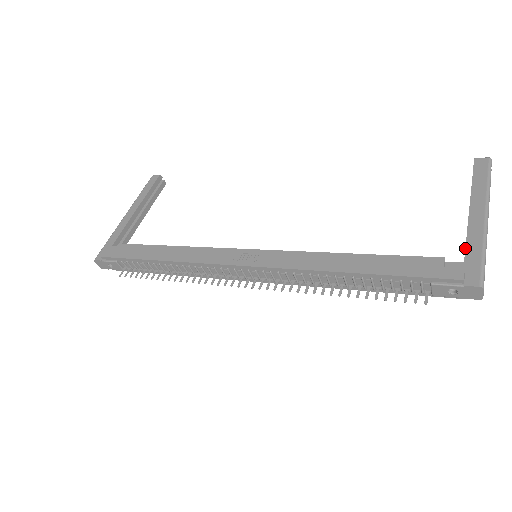
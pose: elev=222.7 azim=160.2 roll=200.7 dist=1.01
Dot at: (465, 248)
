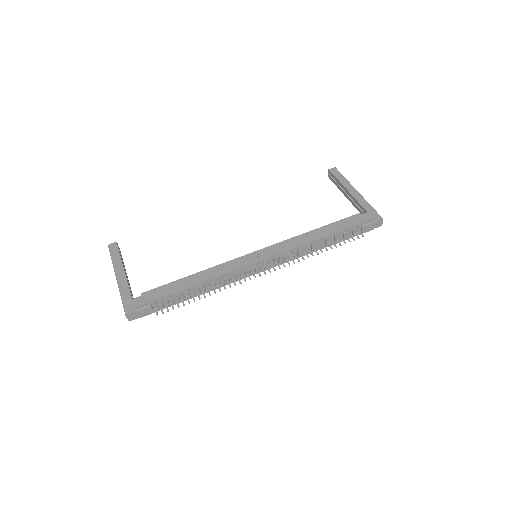
Dot at: (362, 207)
